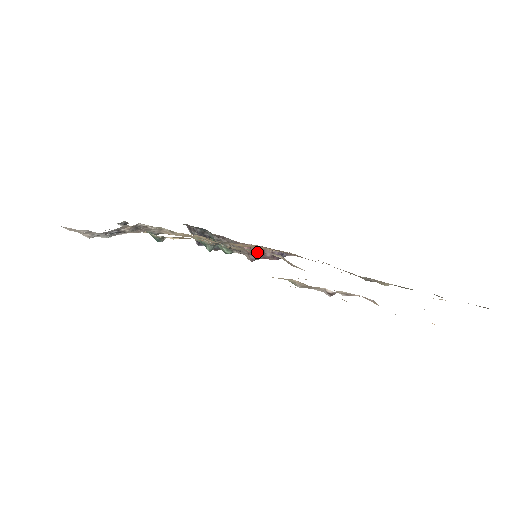
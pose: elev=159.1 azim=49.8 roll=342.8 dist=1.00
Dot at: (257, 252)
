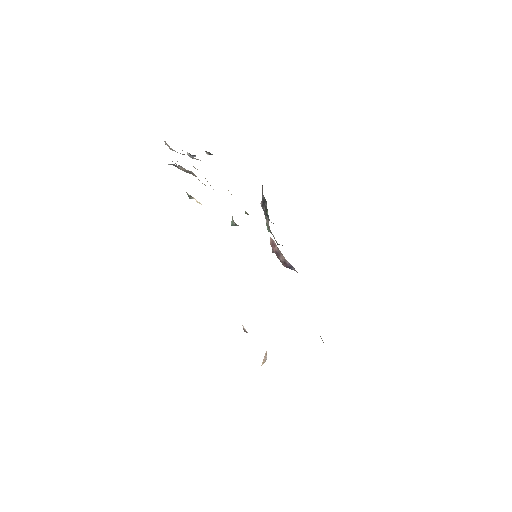
Dot at: occluded
